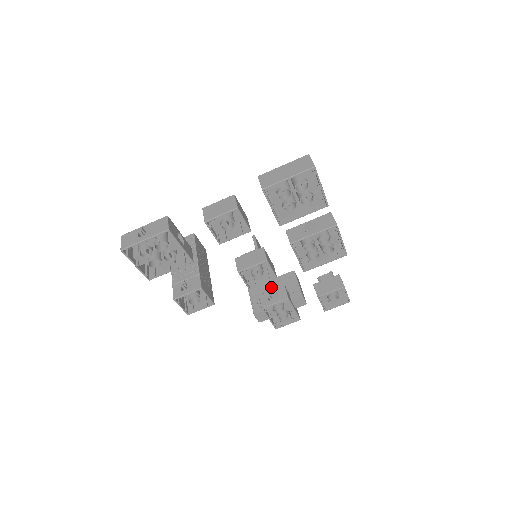
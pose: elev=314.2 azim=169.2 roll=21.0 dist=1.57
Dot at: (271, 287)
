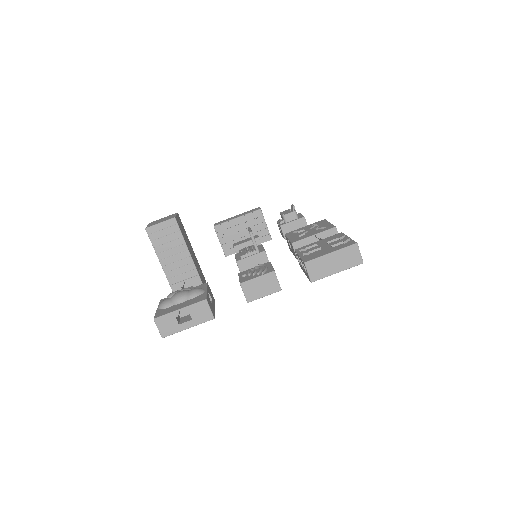
Dot at: (239, 228)
